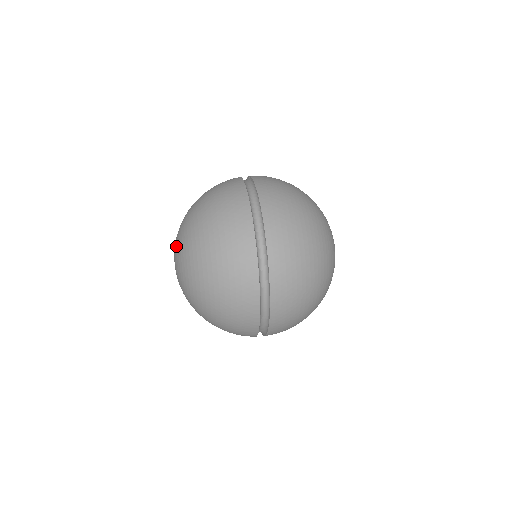
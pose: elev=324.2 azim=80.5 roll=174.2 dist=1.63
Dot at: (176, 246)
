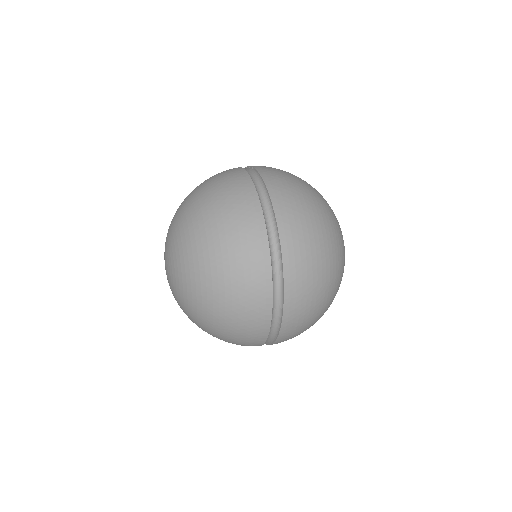
Dot at: (168, 244)
